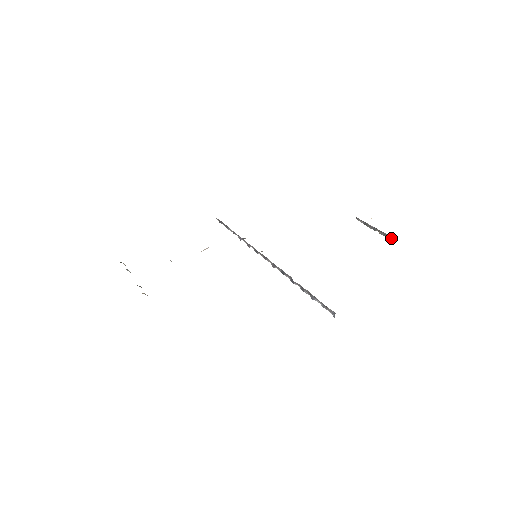
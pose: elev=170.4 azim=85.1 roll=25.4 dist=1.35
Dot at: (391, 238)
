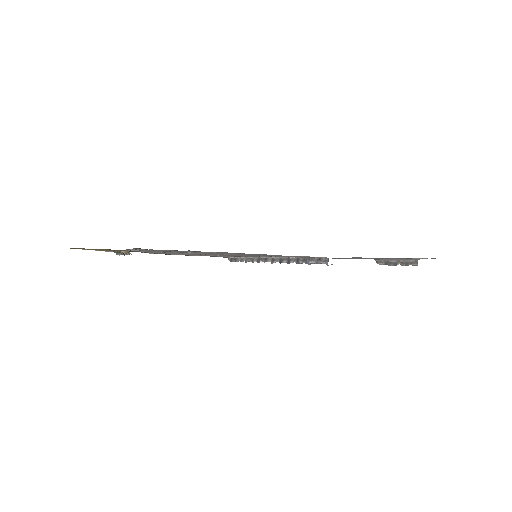
Dot at: (413, 263)
